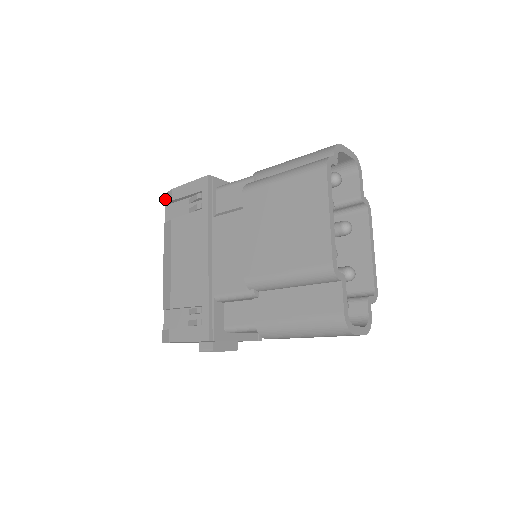
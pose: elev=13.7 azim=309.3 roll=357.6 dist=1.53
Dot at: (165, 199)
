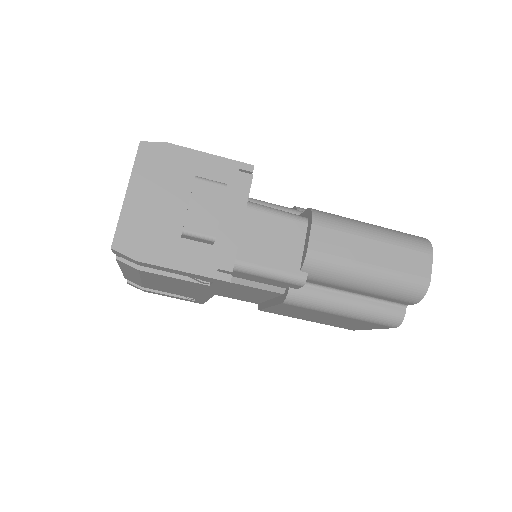
Dot at: occluded
